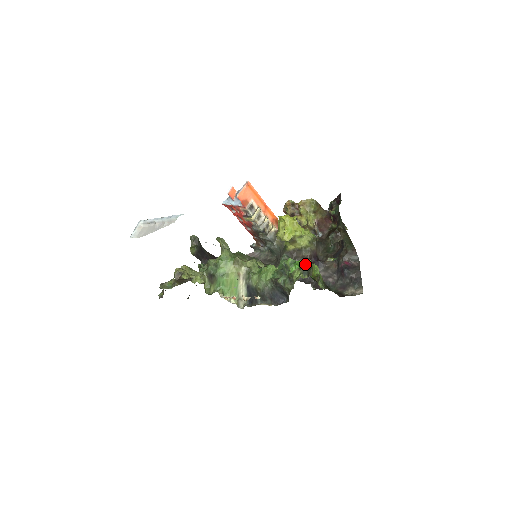
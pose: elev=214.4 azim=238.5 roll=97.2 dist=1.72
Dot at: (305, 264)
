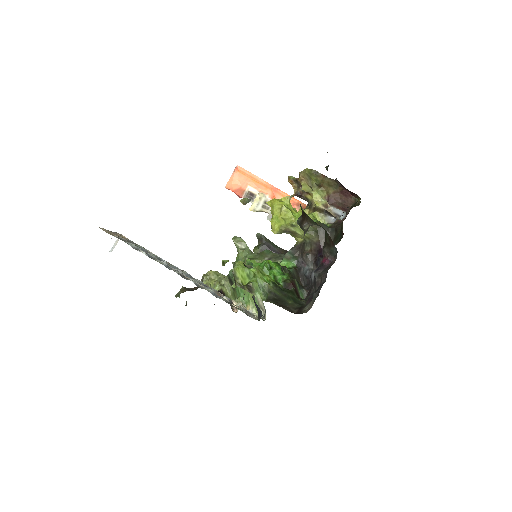
Dot at: occluded
